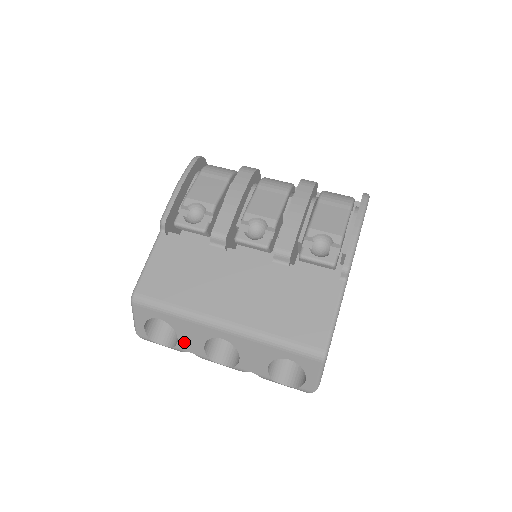
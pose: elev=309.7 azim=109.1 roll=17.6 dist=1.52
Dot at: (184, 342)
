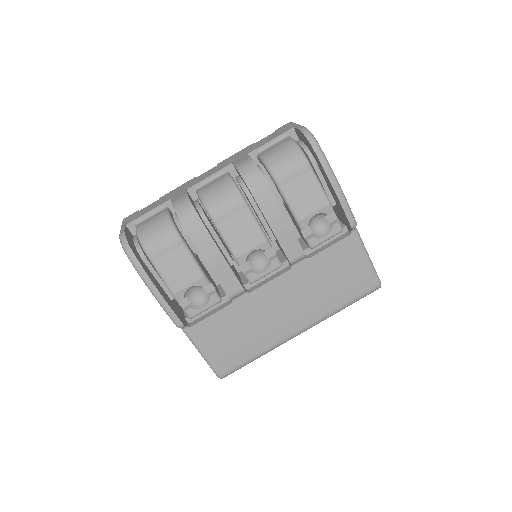
Dot at: occluded
